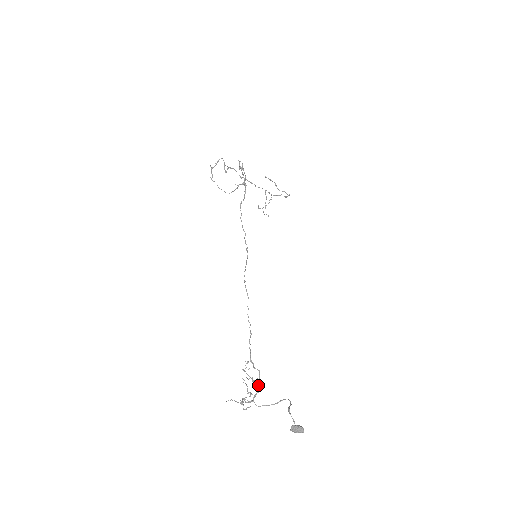
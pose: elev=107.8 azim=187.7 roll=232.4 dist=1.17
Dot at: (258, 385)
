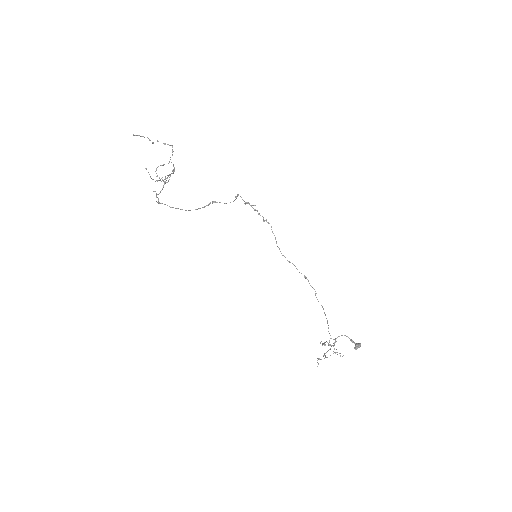
Dot at: (334, 345)
